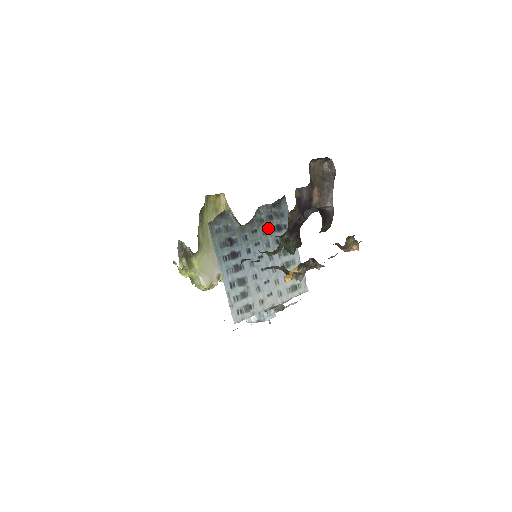
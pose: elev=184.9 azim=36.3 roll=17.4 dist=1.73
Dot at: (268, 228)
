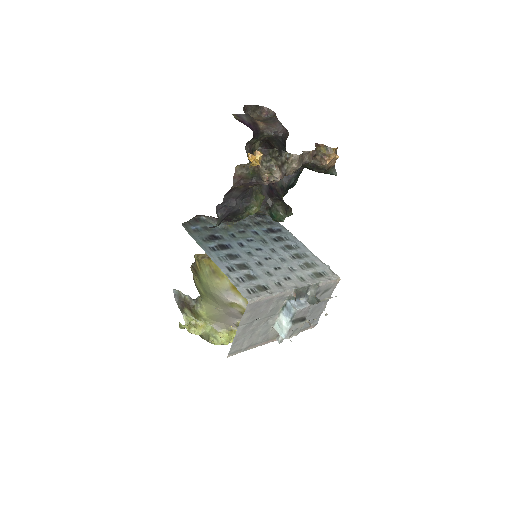
Dot at: (258, 230)
